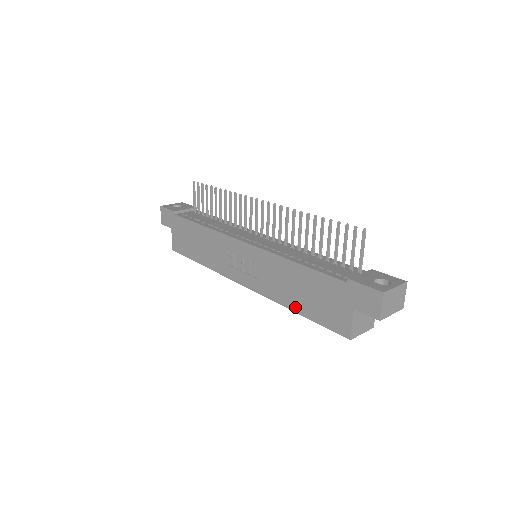
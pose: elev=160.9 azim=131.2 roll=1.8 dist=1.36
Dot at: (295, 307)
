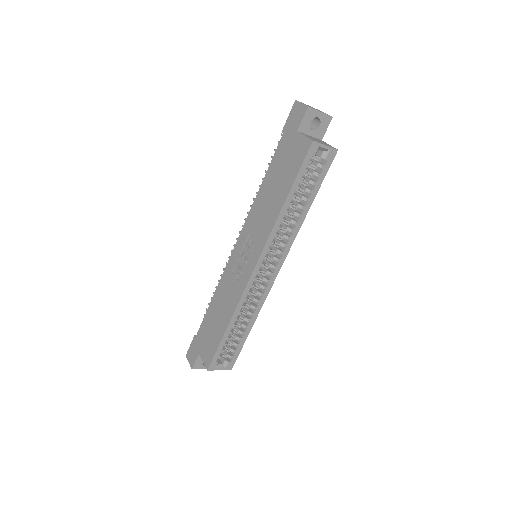
Dot at: (282, 200)
